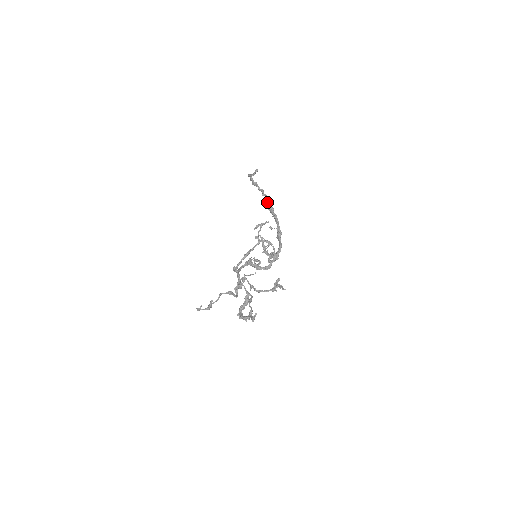
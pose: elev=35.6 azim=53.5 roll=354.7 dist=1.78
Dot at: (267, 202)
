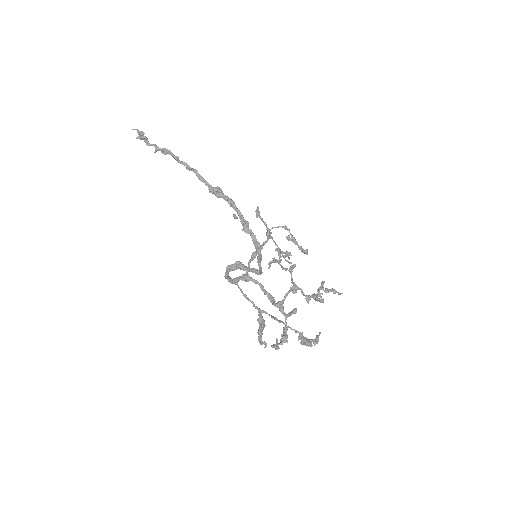
Dot at: (203, 180)
